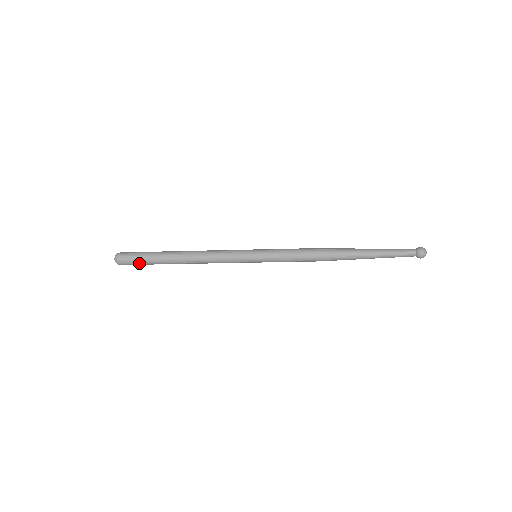
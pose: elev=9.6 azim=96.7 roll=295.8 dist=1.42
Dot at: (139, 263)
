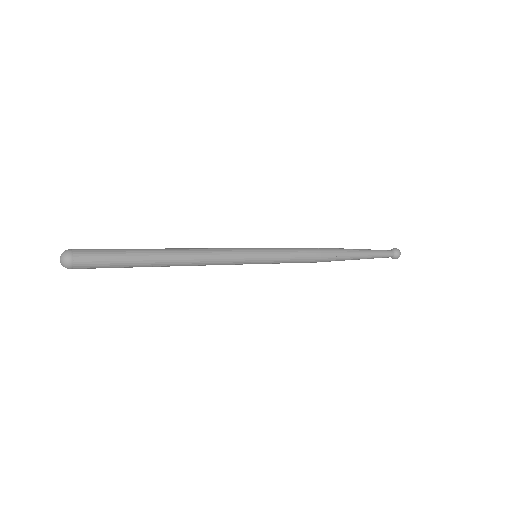
Dot at: occluded
